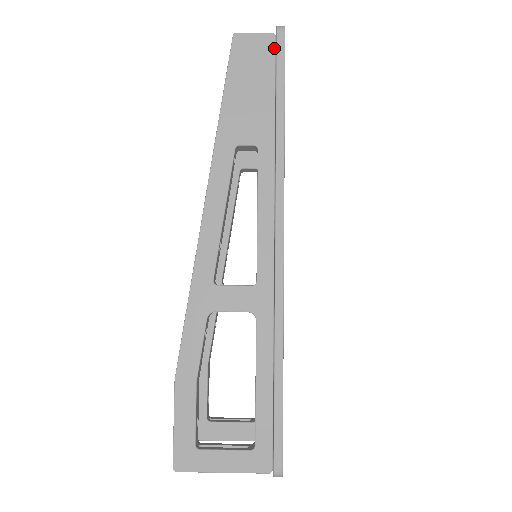
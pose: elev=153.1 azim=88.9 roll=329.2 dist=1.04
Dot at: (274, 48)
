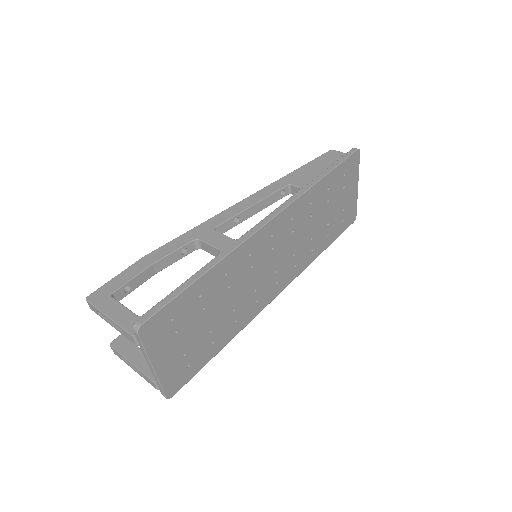
Dot at: occluded
